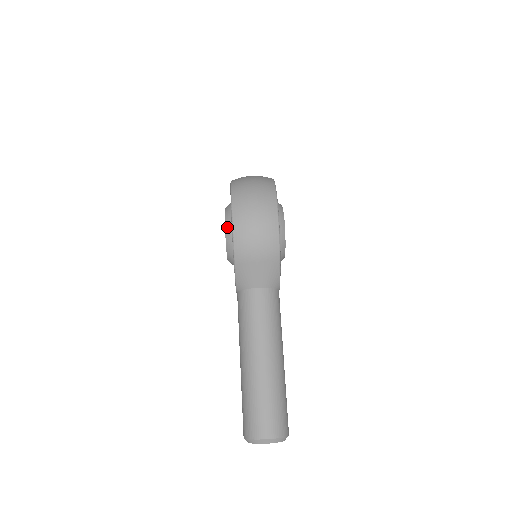
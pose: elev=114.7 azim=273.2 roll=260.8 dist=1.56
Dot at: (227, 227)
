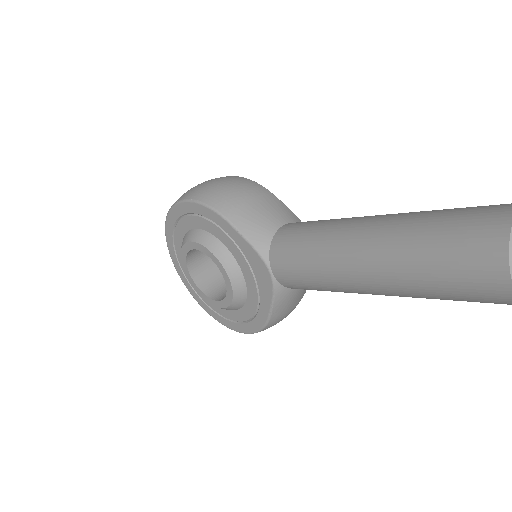
Dot at: (193, 237)
